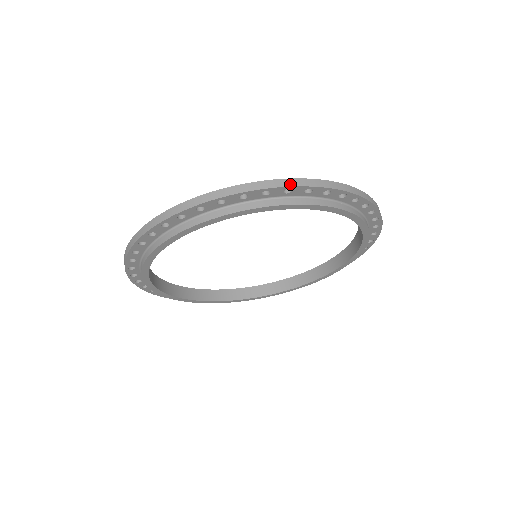
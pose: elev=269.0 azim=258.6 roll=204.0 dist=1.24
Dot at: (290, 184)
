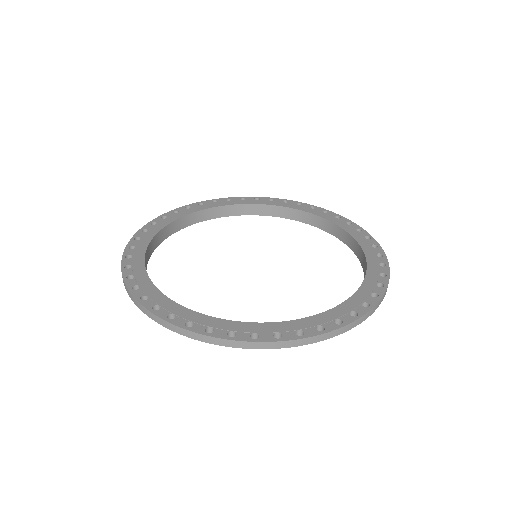
Dot at: (303, 343)
